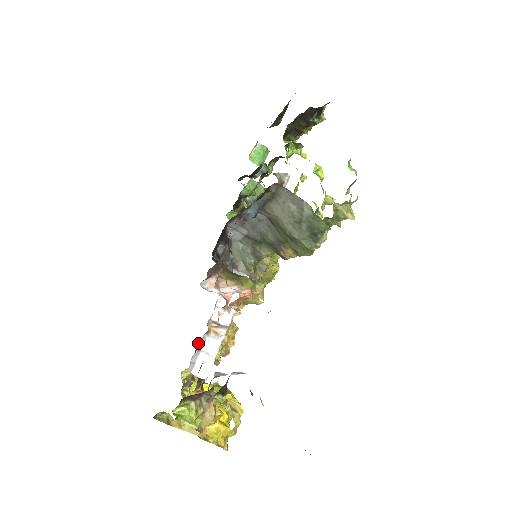
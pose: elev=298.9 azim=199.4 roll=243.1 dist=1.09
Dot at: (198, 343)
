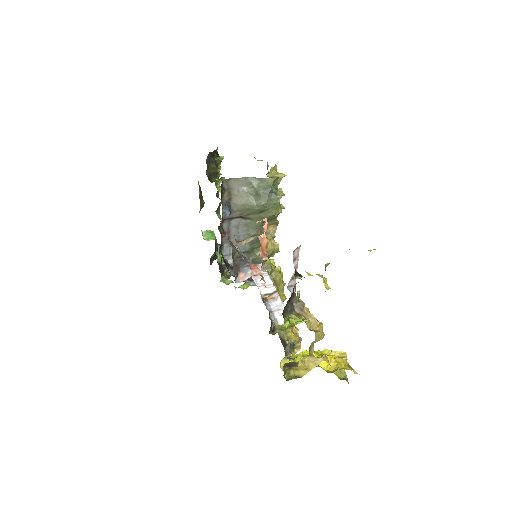
Dot at: occluded
